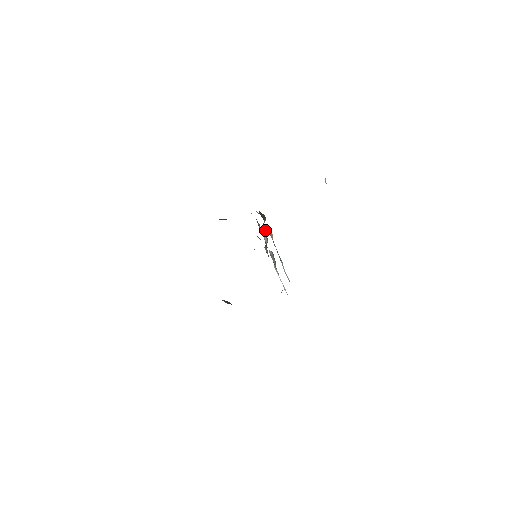
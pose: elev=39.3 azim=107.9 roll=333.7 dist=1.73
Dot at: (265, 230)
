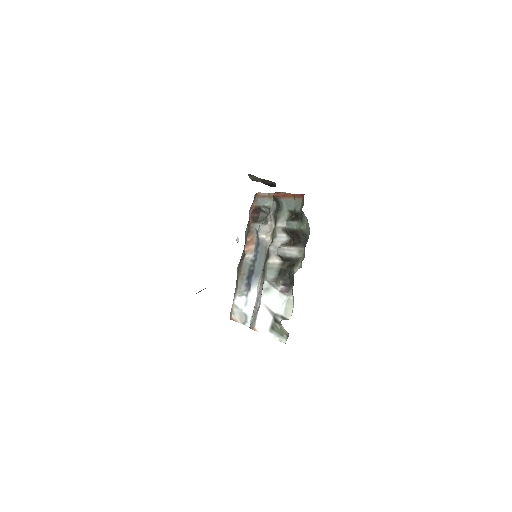
Dot at: (267, 232)
